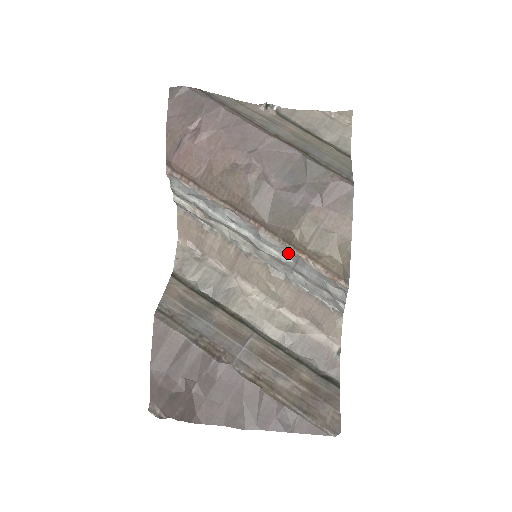
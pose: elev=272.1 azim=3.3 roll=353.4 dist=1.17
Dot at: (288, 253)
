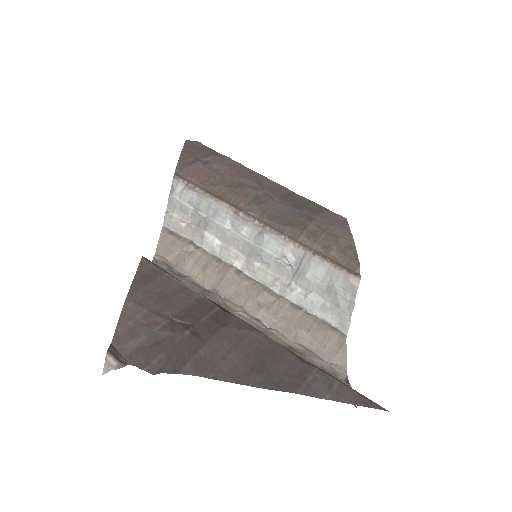
Dot at: (291, 255)
